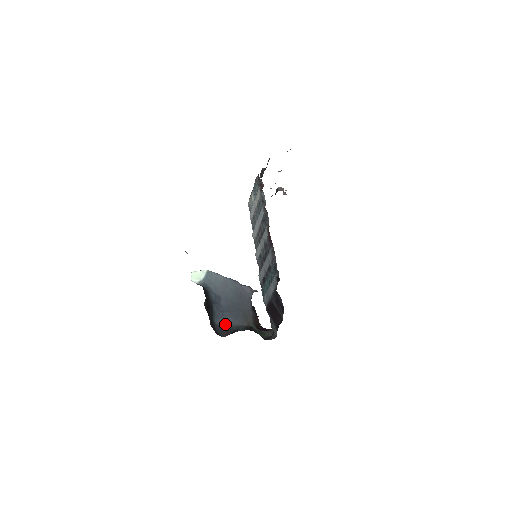
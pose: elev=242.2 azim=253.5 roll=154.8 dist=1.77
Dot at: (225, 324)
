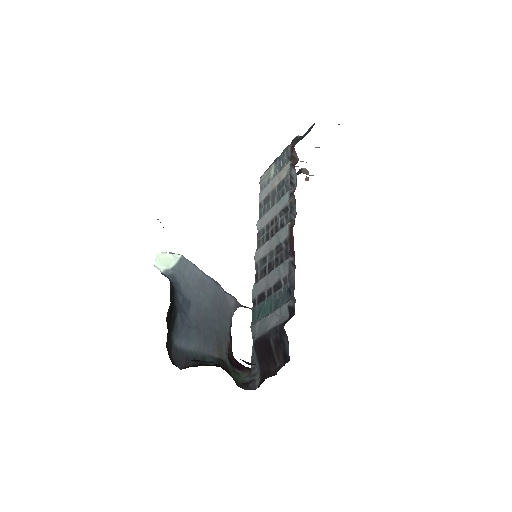
Dot at: (187, 348)
